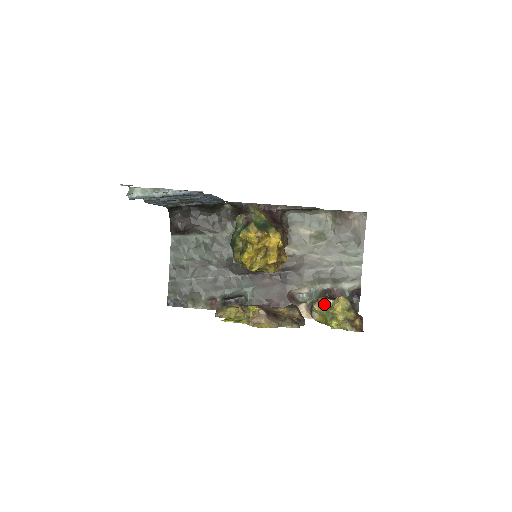
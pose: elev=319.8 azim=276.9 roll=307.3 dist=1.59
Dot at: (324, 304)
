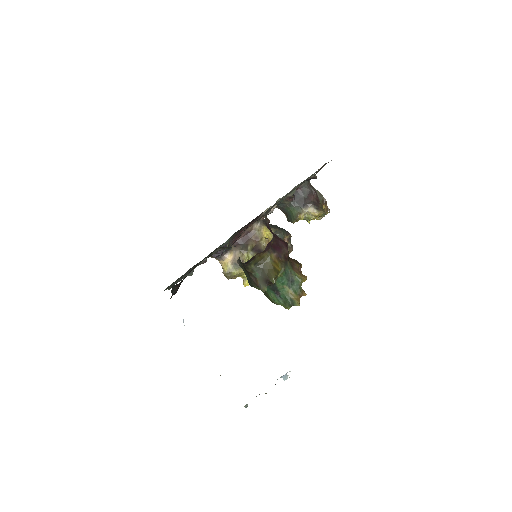
Dot at: occluded
